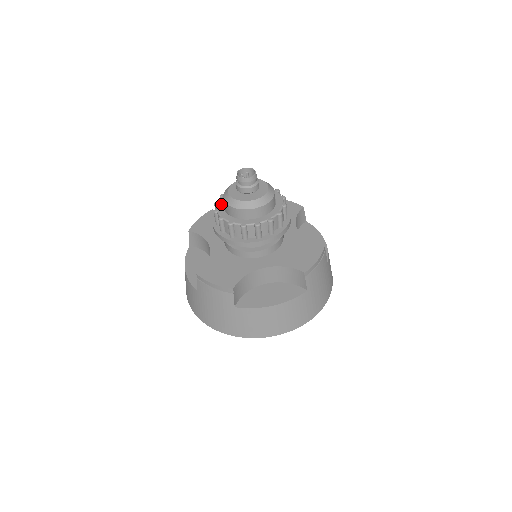
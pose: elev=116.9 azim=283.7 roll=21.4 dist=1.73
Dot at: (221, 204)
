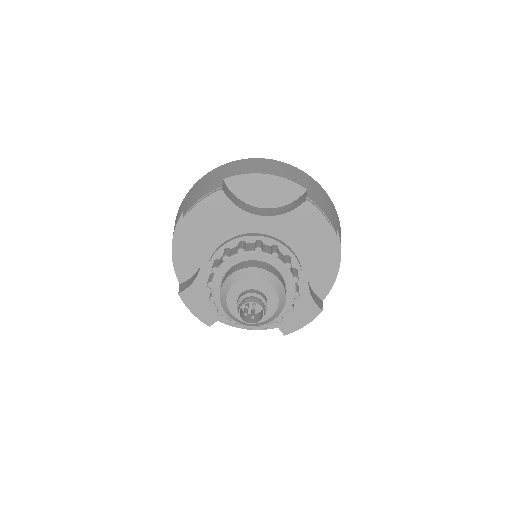
Dot at: (219, 277)
